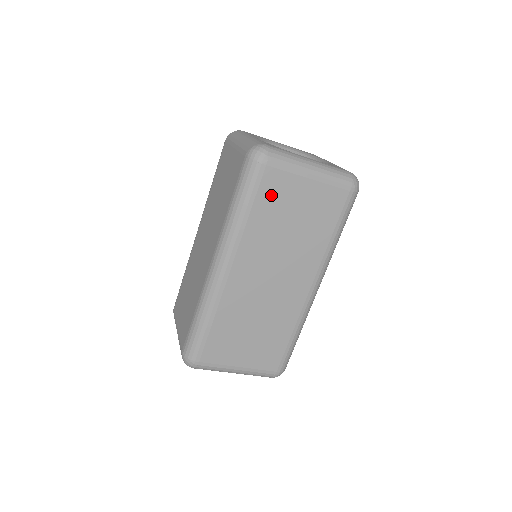
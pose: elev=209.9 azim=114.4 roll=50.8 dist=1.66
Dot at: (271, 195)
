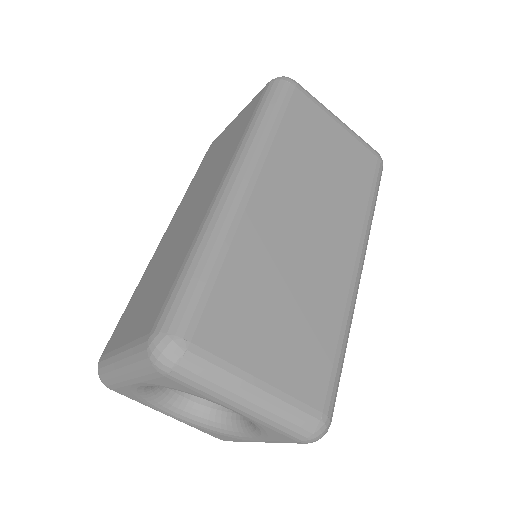
Dot at: (301, 119)
